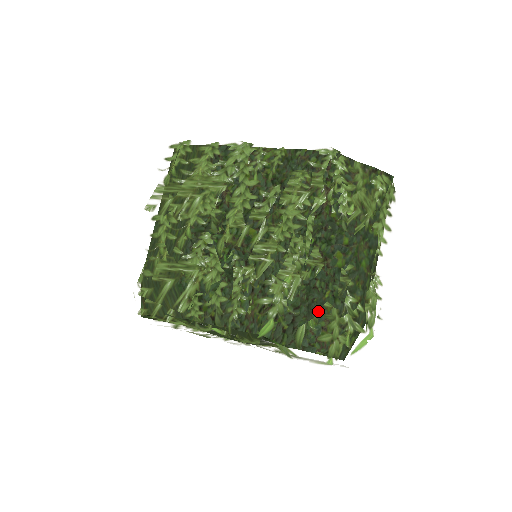
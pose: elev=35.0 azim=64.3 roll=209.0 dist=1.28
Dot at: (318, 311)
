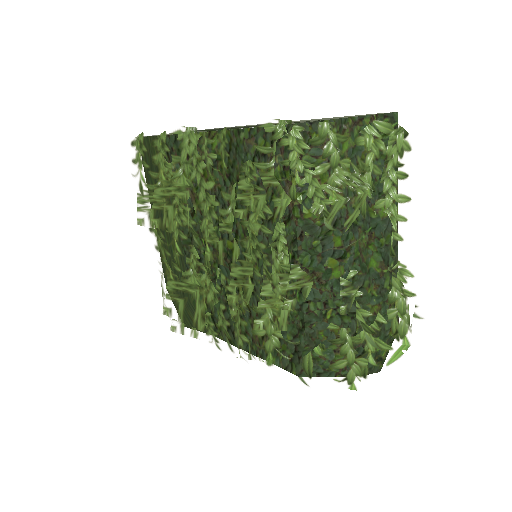
Dot at: (322, 336)
